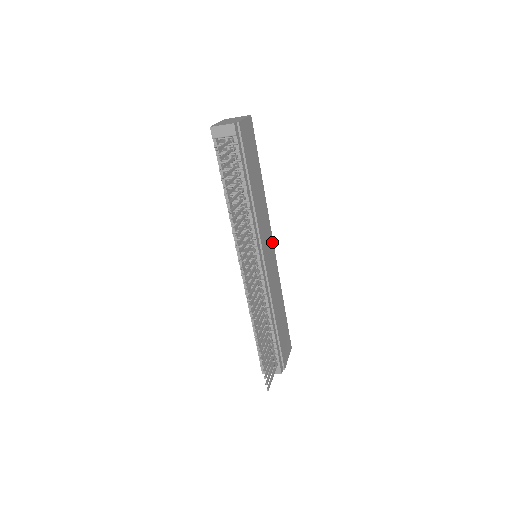
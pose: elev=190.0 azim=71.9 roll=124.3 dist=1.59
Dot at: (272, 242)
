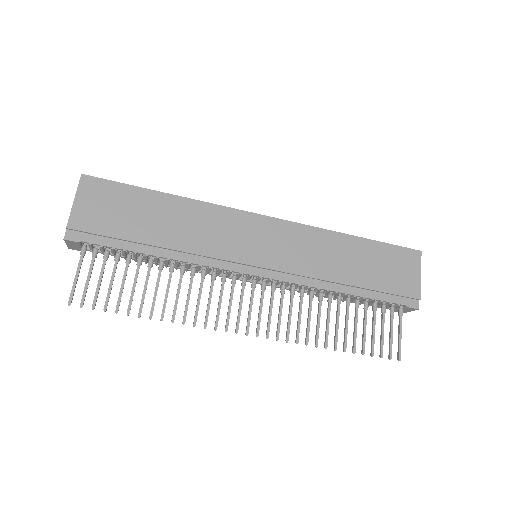
Dot at: (260, 219)
